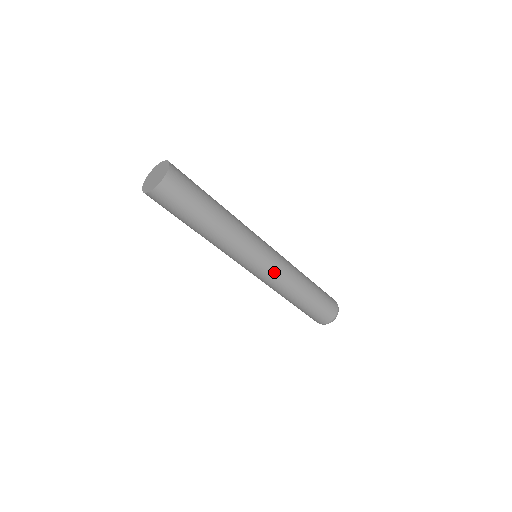
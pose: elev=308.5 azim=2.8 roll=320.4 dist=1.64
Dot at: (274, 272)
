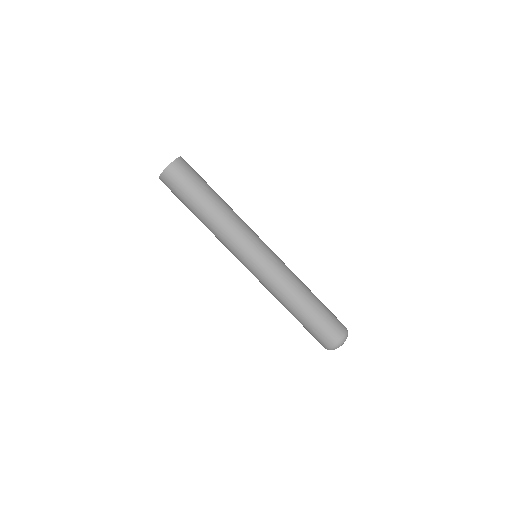
Dot at: (266, 272)
